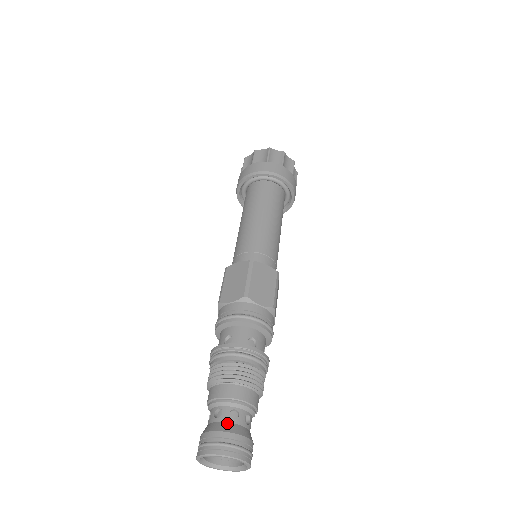
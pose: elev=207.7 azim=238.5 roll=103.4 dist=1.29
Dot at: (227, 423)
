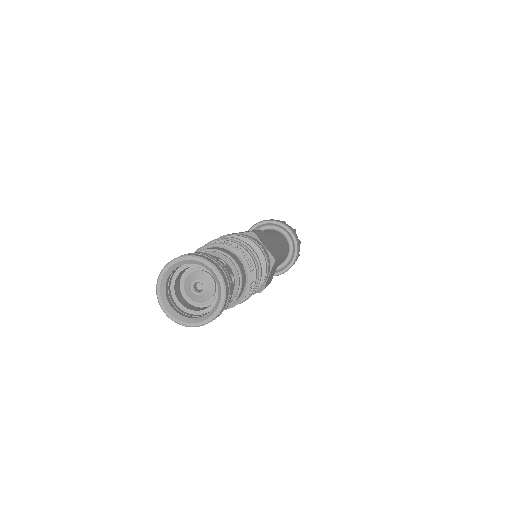
Dot at: occluded
